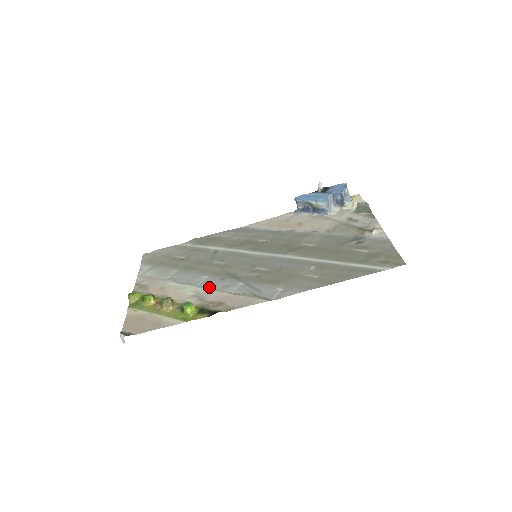
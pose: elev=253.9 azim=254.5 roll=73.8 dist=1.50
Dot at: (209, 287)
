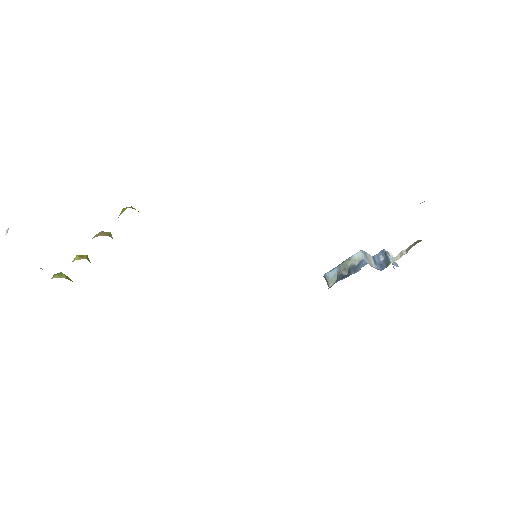
Dot at: occluded
